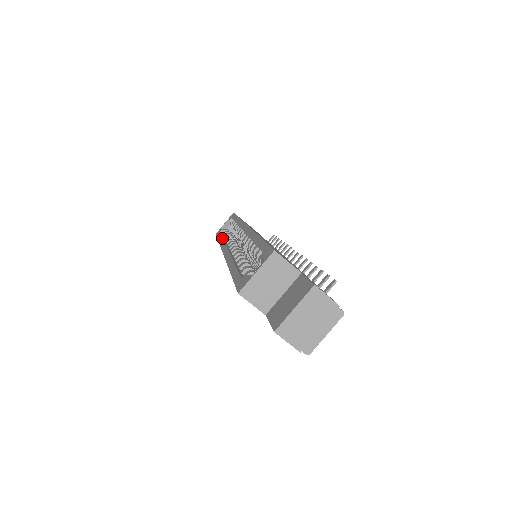
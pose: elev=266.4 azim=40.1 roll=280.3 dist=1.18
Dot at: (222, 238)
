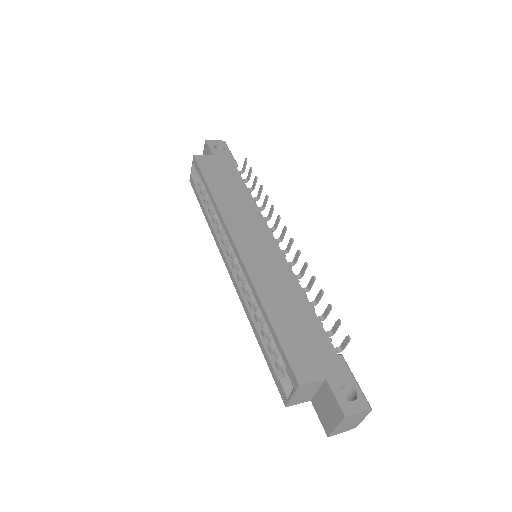
Dot at: (208, 219)
